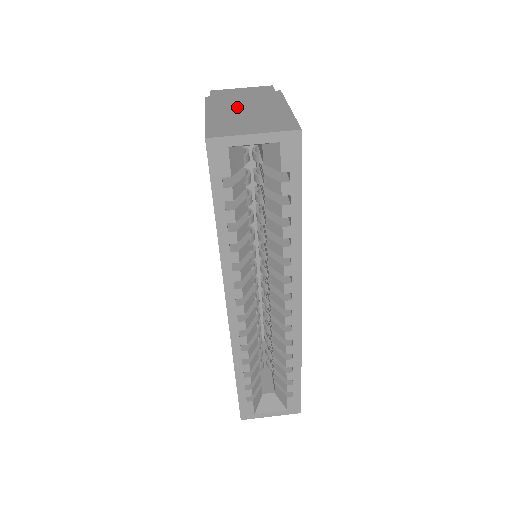
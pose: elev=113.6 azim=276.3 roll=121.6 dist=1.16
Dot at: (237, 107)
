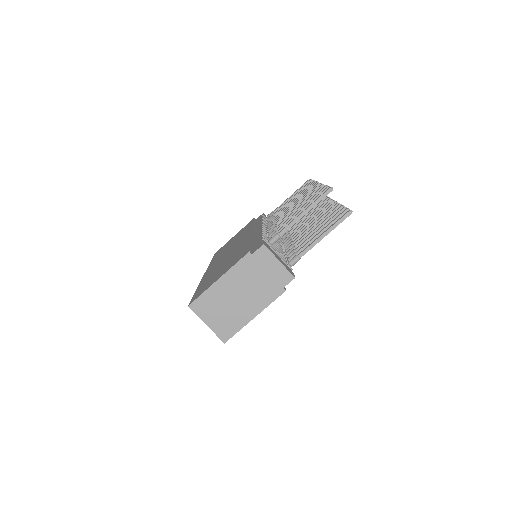
Dot at: (240, 288)
